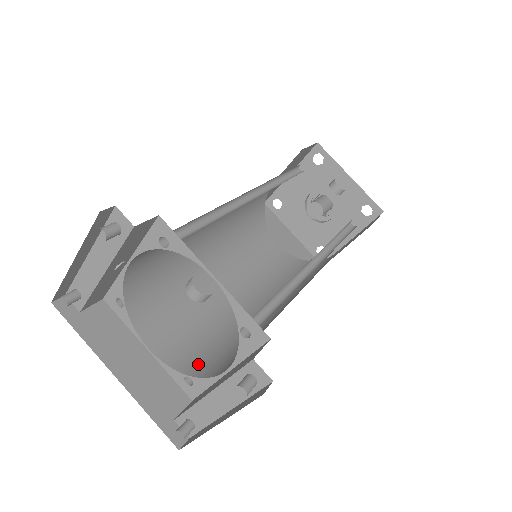
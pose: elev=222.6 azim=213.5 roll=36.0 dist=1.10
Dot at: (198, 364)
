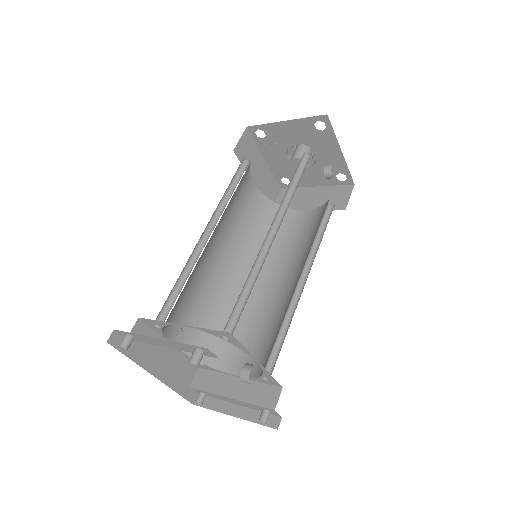
Dot at: occluded
